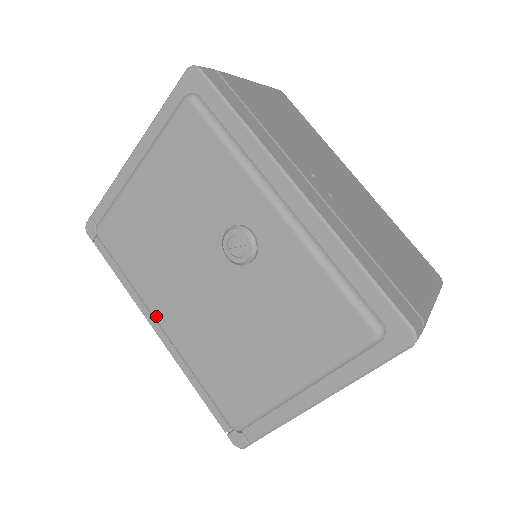
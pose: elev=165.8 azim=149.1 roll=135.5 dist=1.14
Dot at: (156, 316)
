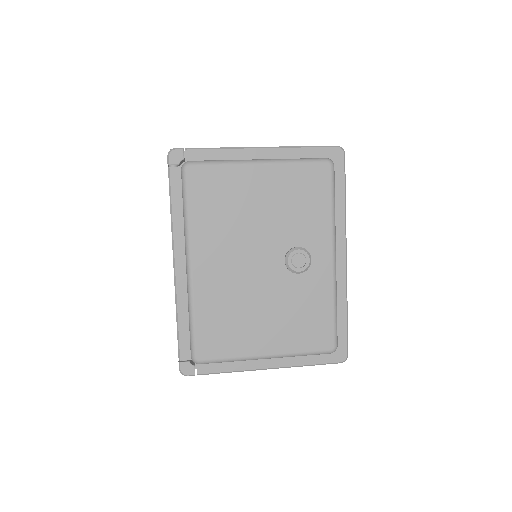
Dot at: (193, 257)
